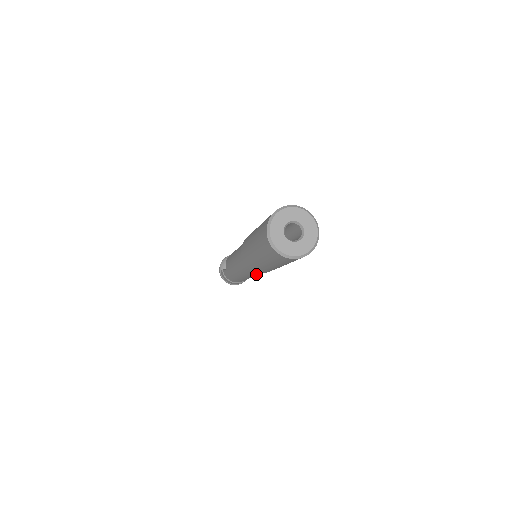
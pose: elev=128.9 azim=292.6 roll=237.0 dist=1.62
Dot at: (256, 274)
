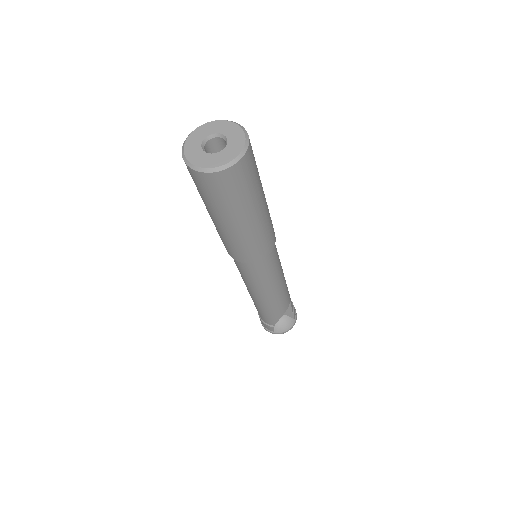
Dot at: (252, 280)
